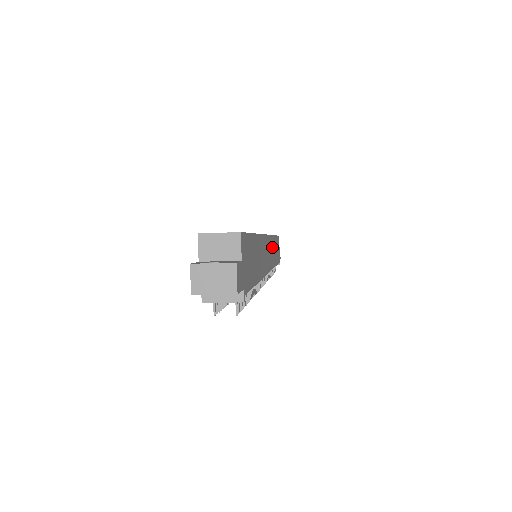
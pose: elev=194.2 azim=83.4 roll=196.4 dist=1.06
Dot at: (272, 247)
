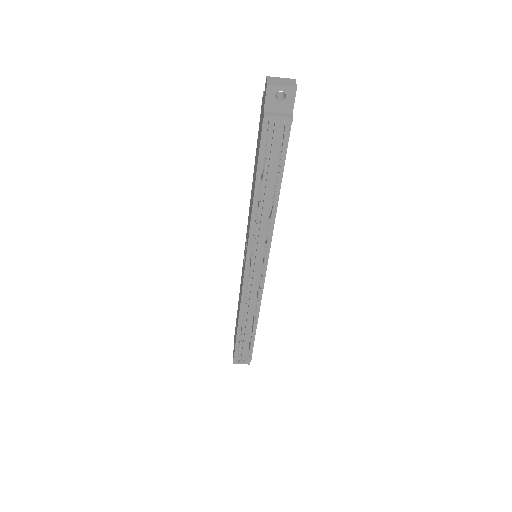
Dot at: occluded
